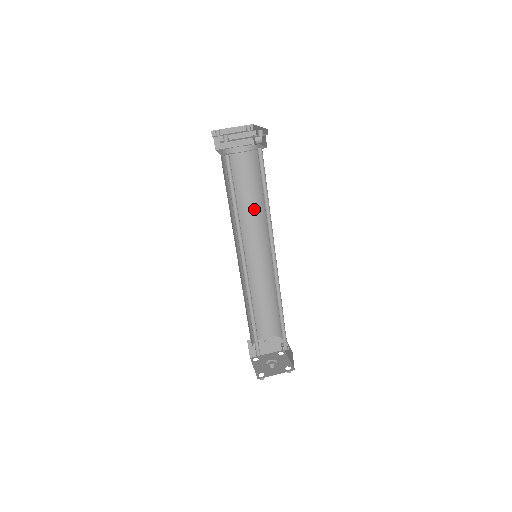
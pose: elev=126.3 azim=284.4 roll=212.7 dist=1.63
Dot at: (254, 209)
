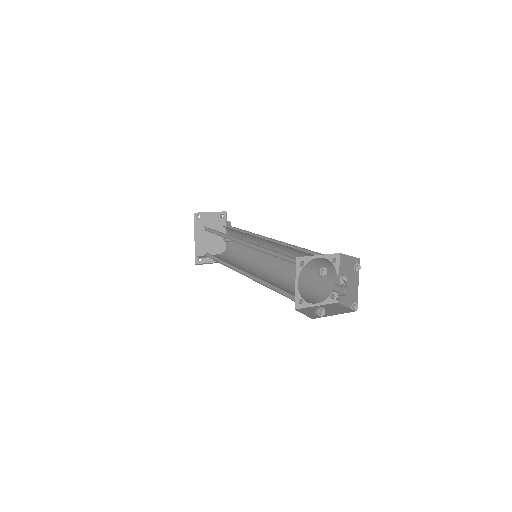
Dot at: (244, 263)
